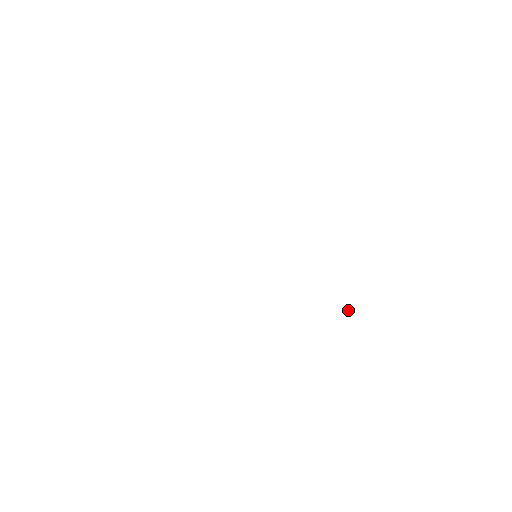
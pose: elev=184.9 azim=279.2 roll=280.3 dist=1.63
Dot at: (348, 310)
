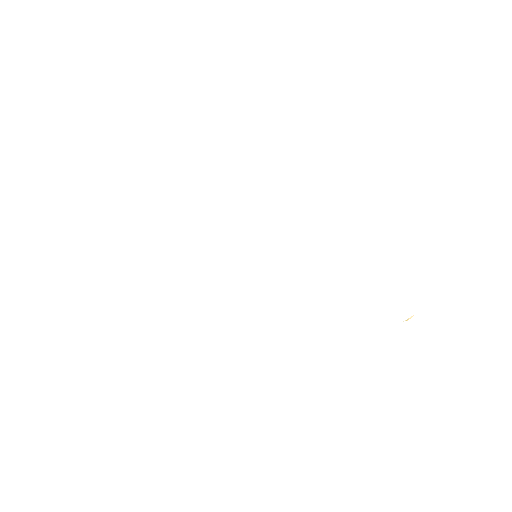
Dot at: occluded
